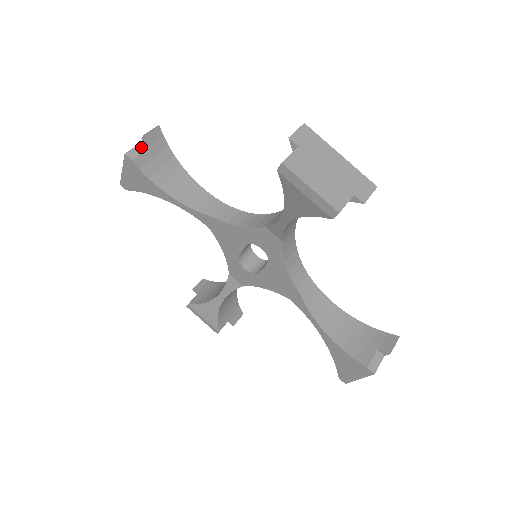
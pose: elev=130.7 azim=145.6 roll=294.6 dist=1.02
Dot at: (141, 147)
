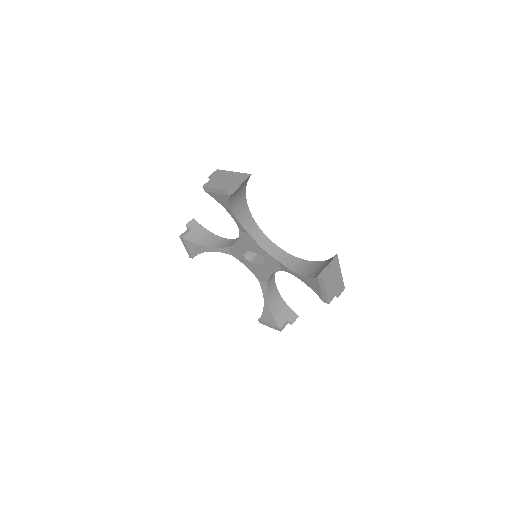
Dot at: (236, 186)
